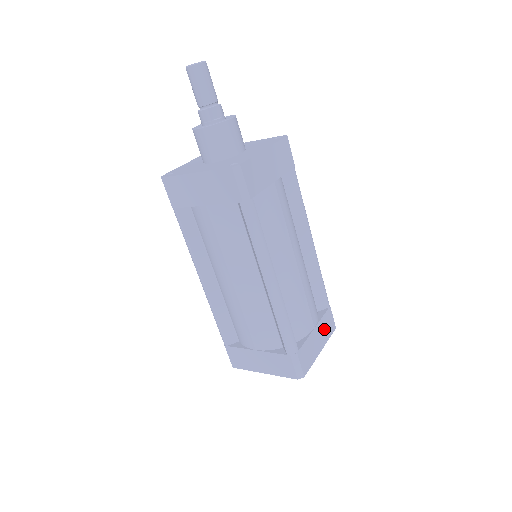
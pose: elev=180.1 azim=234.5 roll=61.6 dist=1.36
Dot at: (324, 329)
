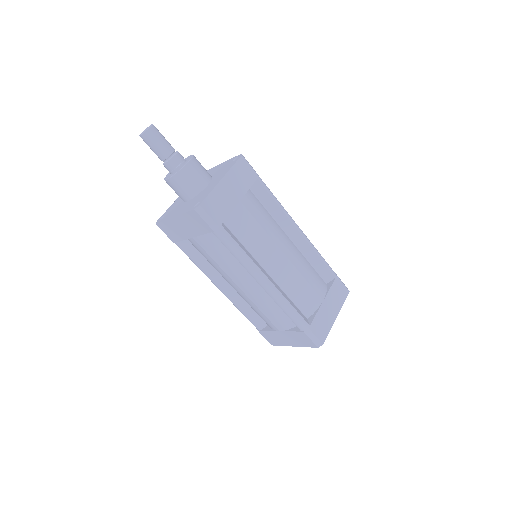
Dot at: (335, 298)
